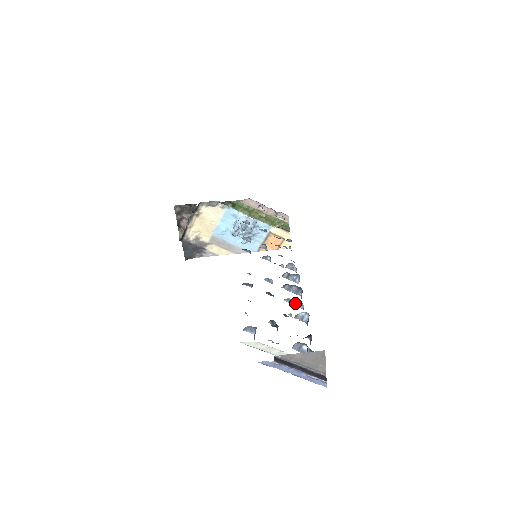
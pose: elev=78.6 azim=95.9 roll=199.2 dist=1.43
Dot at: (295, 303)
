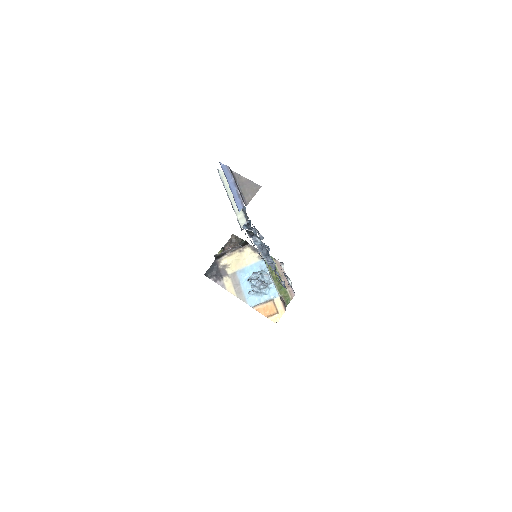
Dot at: (258, 245)
